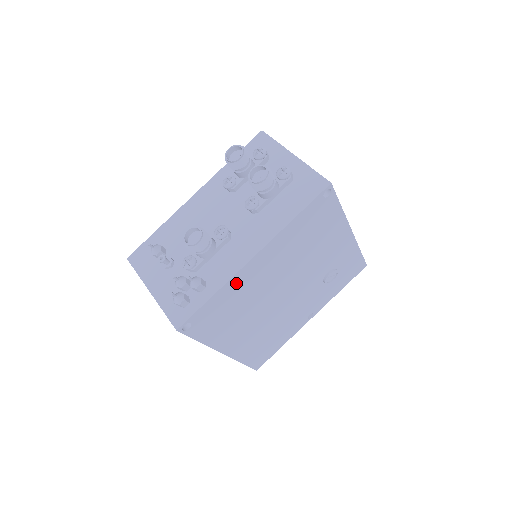
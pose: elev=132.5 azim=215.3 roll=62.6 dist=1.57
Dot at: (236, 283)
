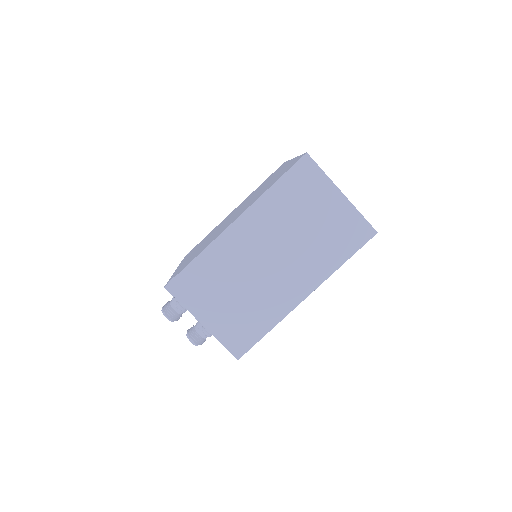
Dot at: occluded
